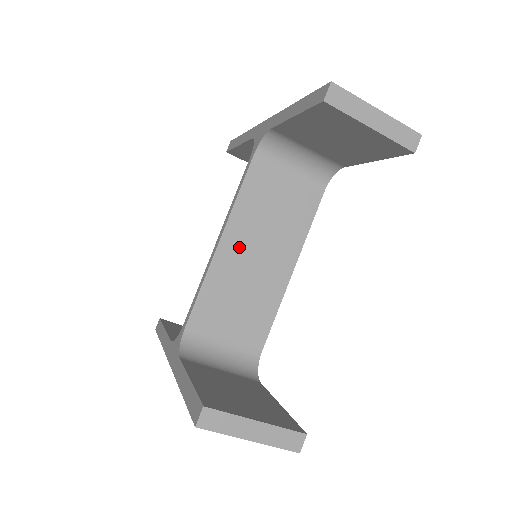
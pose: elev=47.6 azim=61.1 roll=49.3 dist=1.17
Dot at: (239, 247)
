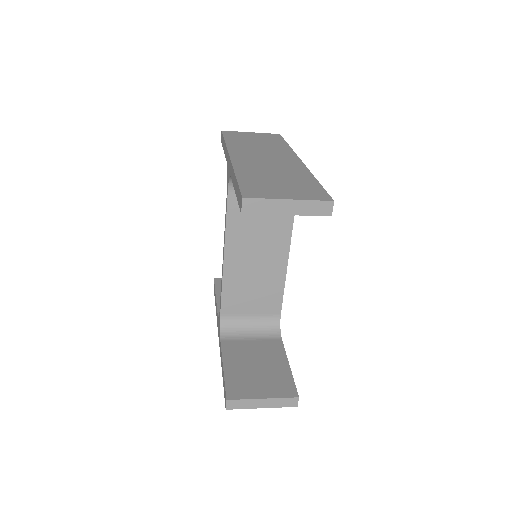
Dot at: (240, 256)
